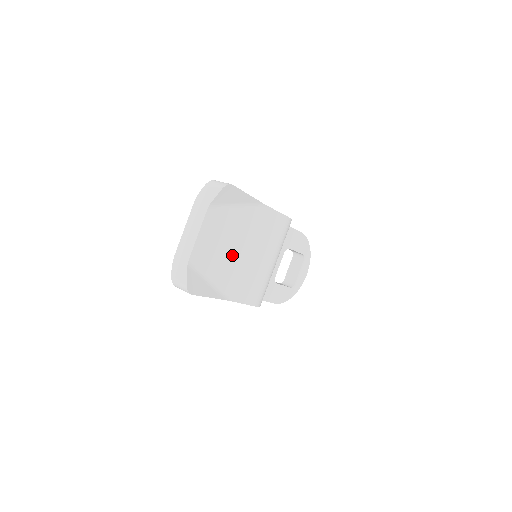
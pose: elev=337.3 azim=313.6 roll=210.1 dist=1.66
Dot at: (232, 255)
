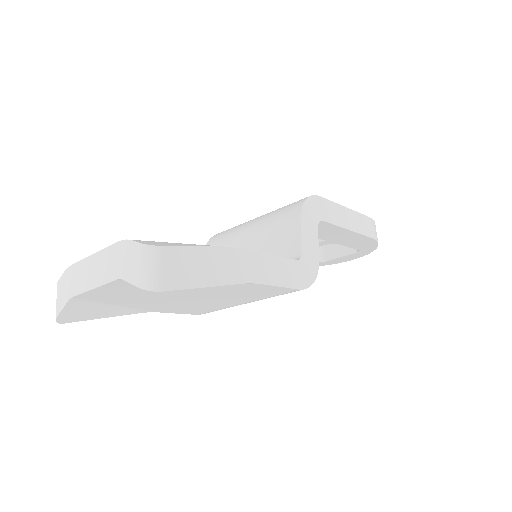
Dot at: (165, 298)
